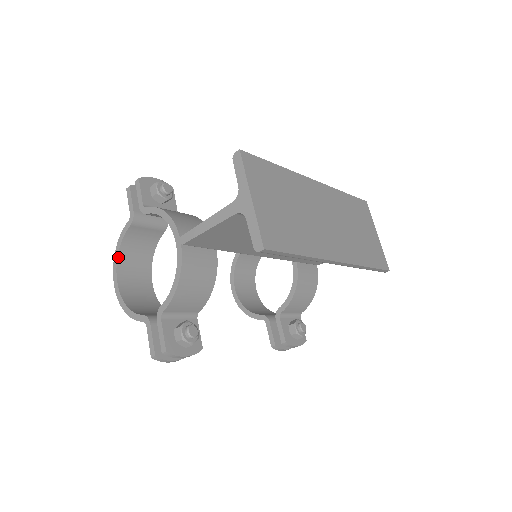
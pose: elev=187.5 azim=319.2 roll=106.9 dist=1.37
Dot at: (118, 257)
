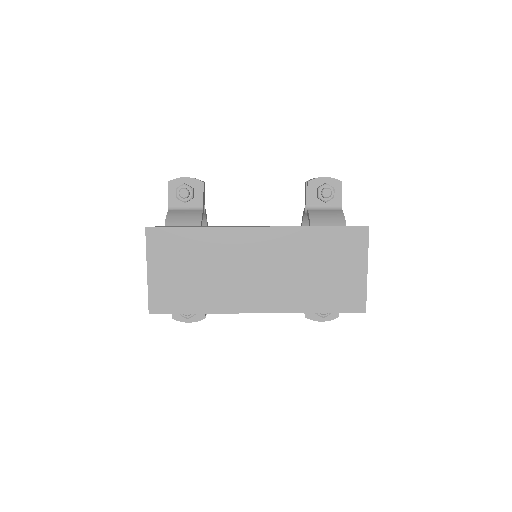
Dot at: occluded
